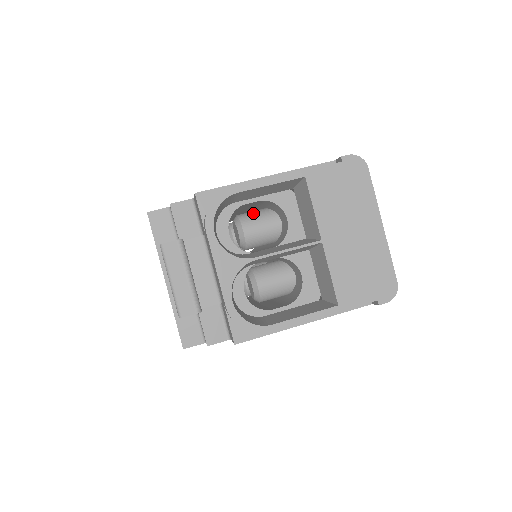
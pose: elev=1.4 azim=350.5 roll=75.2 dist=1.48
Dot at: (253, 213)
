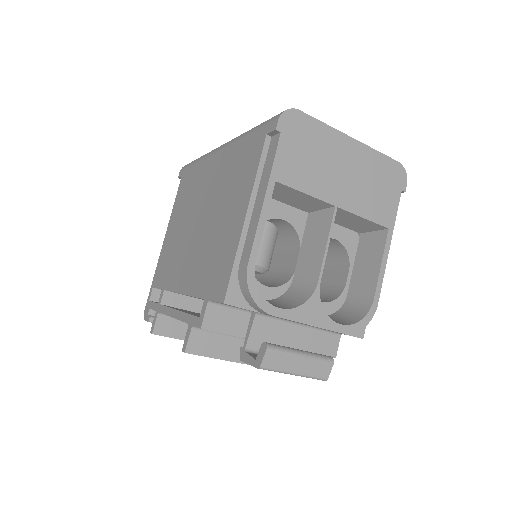
Dot at: occluded
